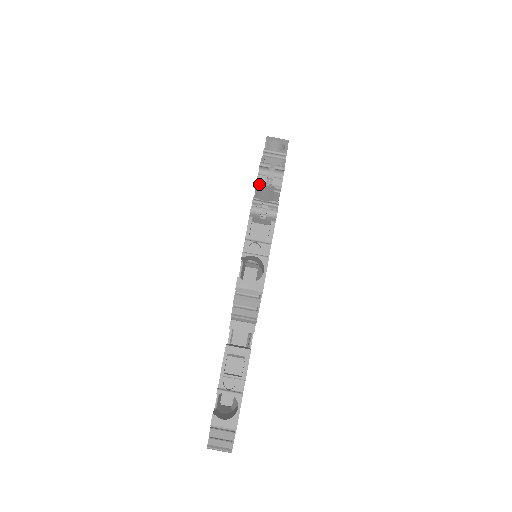
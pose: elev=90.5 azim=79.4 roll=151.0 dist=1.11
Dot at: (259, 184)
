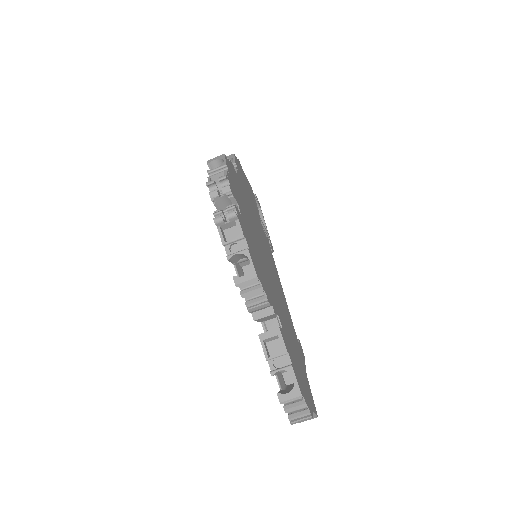
Dot at: (214, 199)
